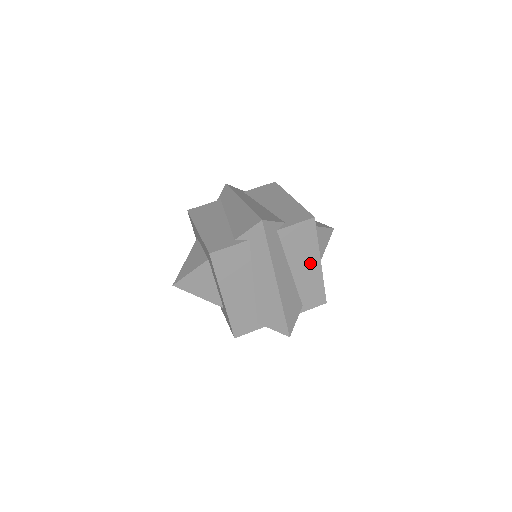
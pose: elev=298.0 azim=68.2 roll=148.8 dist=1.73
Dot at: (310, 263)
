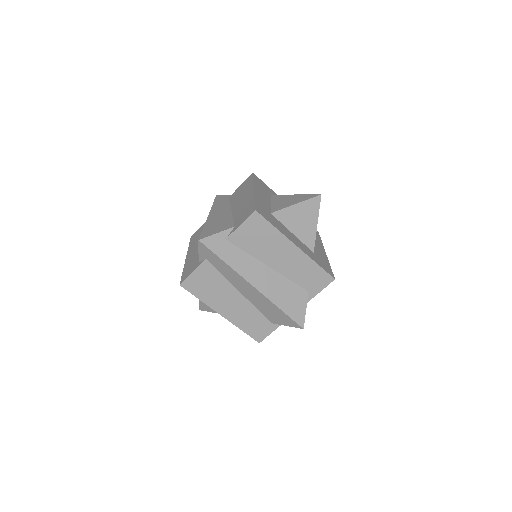
Dot at: (285, 251)
